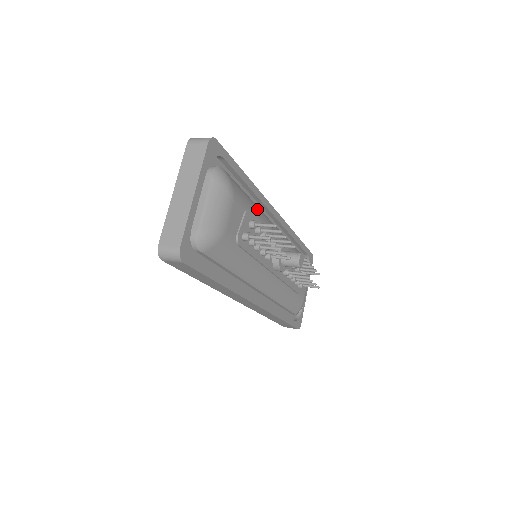
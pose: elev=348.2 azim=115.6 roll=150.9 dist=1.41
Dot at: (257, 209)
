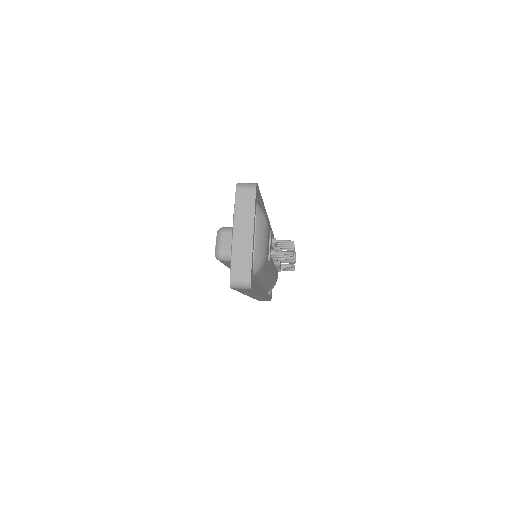
Dot at: occluded
